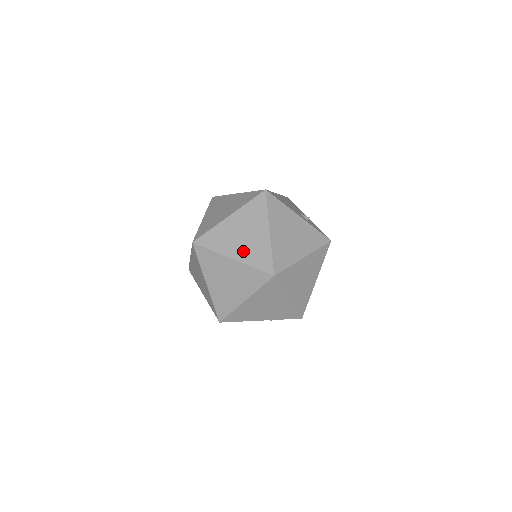
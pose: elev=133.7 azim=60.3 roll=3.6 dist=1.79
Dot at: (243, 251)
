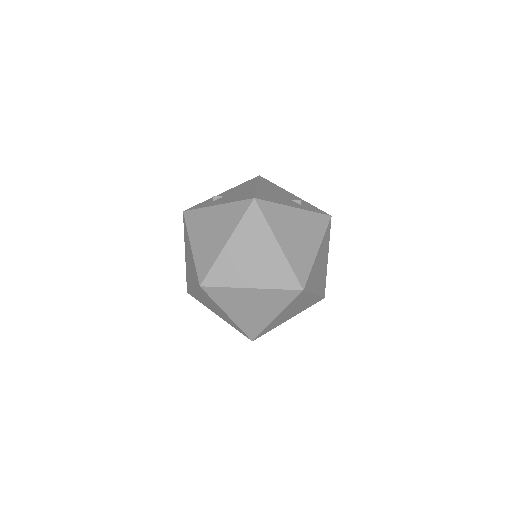
Dot at: (260, 276)
